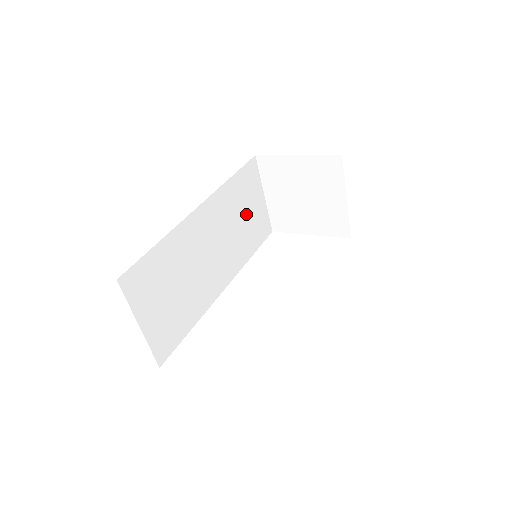
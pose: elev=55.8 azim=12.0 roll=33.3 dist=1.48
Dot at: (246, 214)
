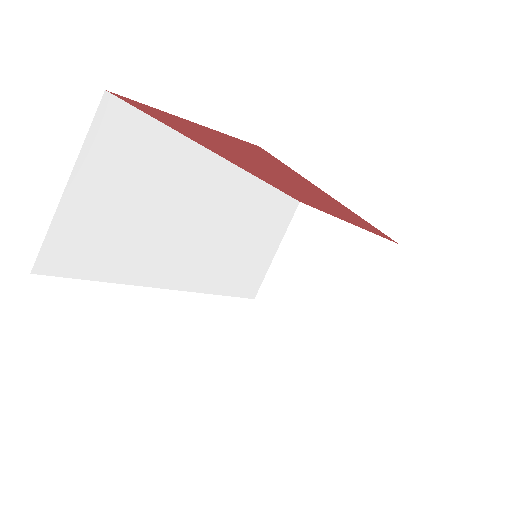
Dot at: (253, 243)
